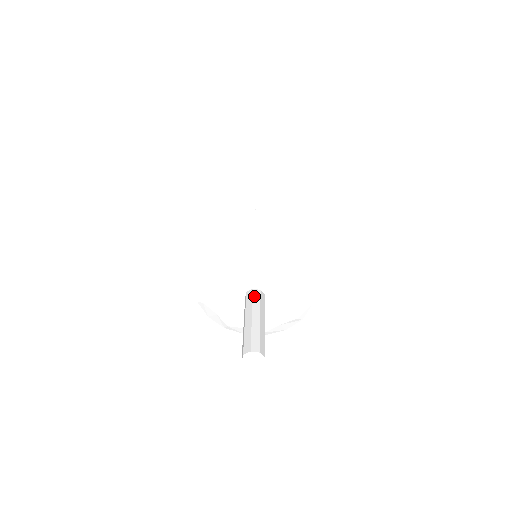
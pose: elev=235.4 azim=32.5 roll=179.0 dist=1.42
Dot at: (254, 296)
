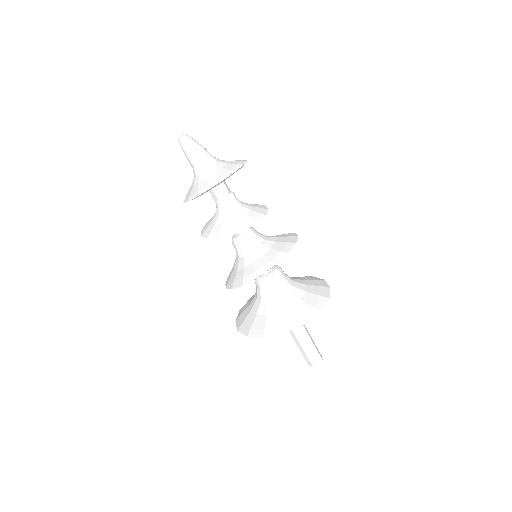
Dot at: occluded
